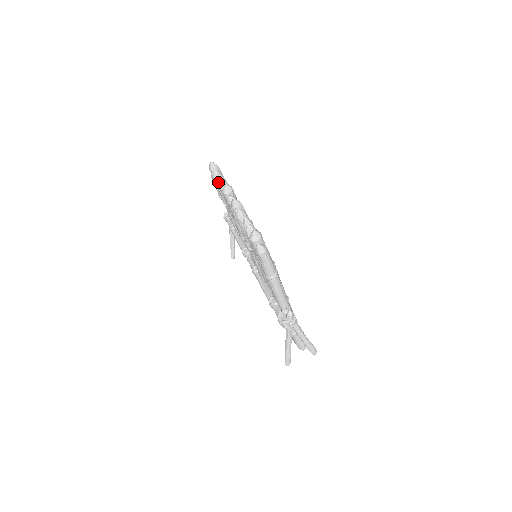
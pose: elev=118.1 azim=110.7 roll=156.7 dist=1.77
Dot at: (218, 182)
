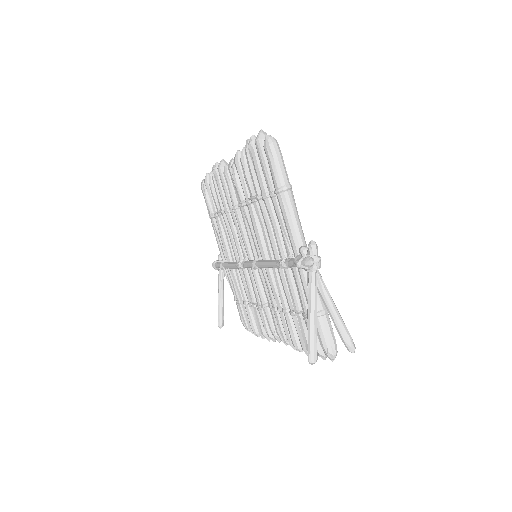
Dot at: (212, 172)
